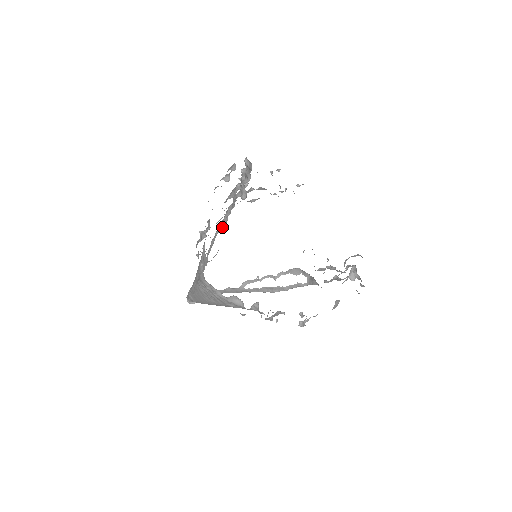
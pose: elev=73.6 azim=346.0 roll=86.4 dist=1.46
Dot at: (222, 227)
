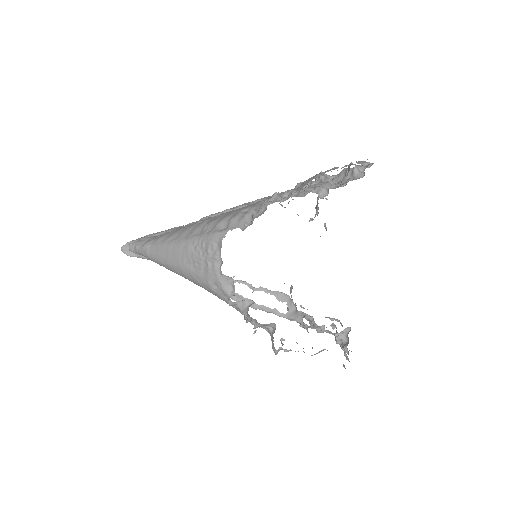
Dot at: occluded
